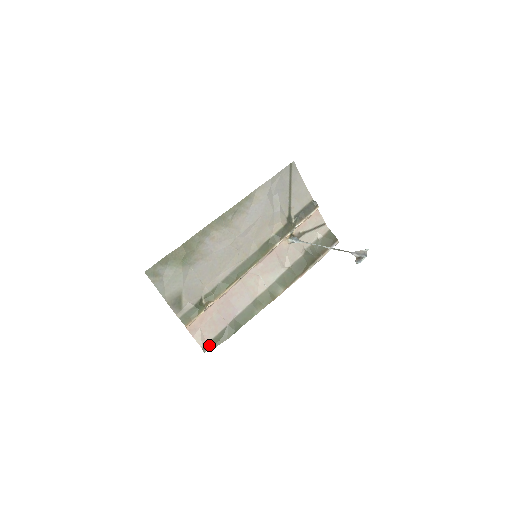
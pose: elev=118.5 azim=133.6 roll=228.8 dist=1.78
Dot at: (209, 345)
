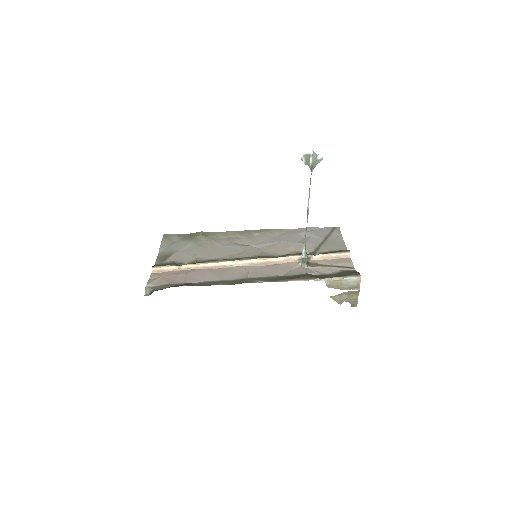
Dot at: (154, 289)
